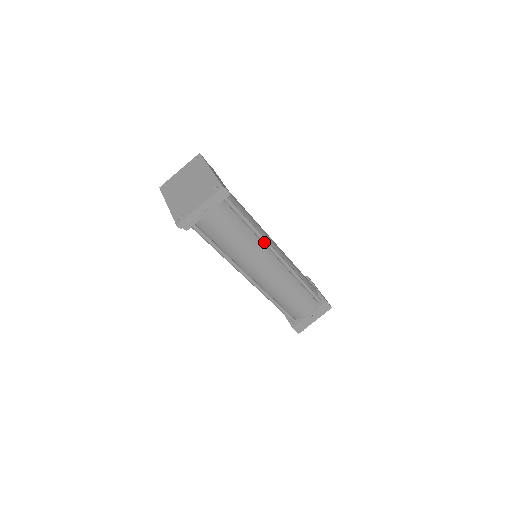
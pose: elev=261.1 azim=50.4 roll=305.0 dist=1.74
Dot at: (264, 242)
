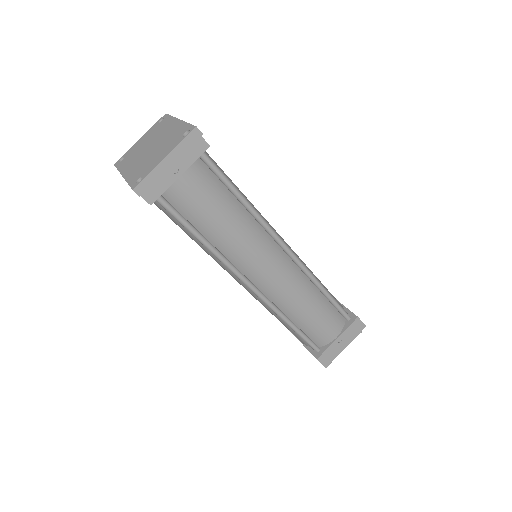
Dot at: (265, 226)
